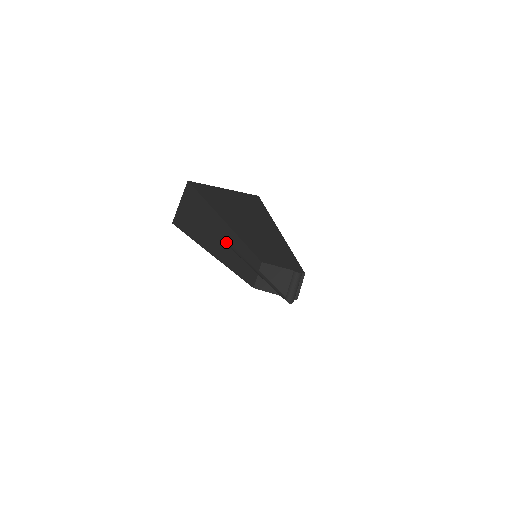
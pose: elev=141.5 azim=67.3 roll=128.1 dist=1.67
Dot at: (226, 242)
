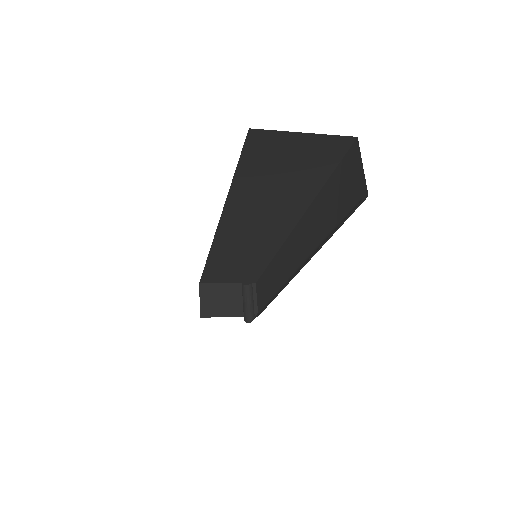
Dot at: occluded
